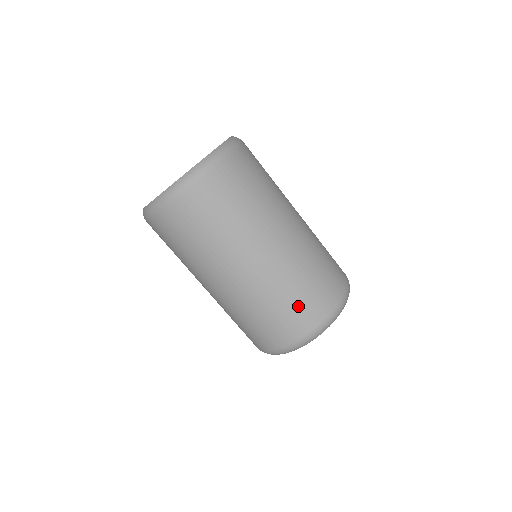
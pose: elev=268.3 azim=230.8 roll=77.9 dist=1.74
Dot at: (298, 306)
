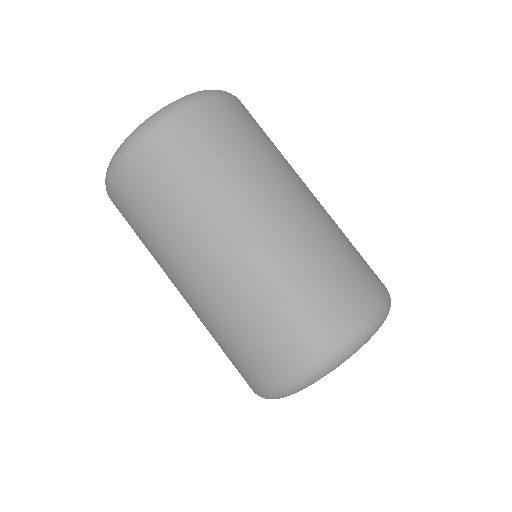
Dot at: (338, 282)
